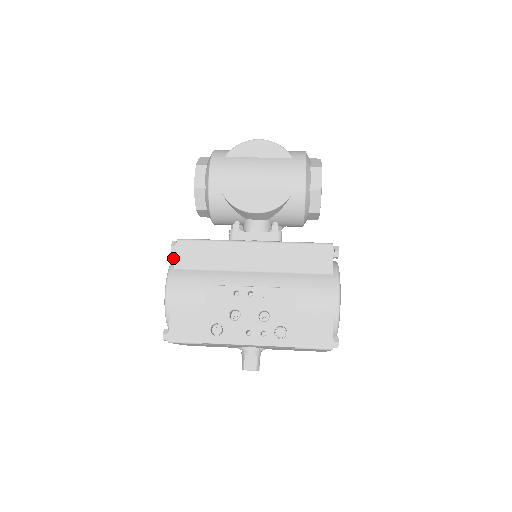
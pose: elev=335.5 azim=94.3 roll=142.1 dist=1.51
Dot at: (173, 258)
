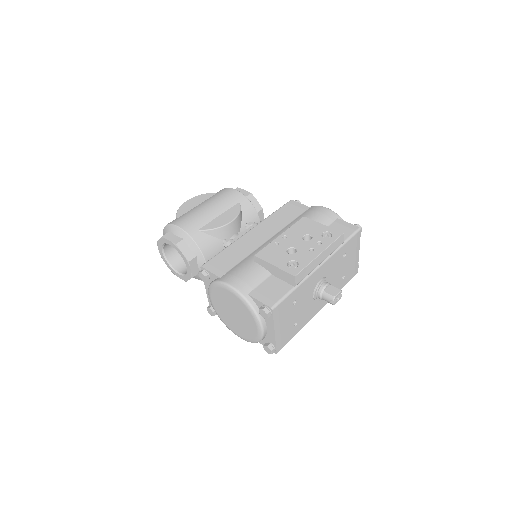
Dot at: (209, 285)
